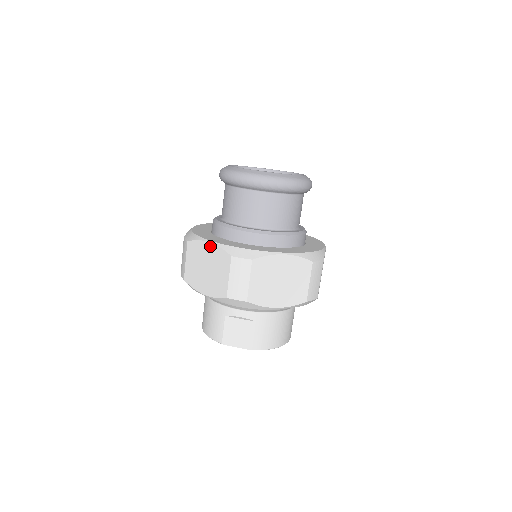
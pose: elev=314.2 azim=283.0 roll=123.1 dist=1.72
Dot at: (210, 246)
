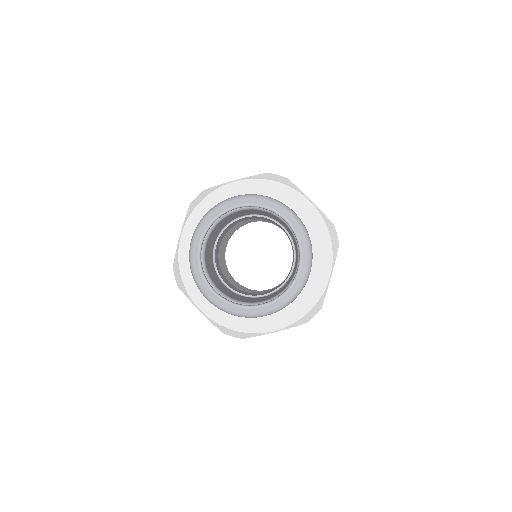
Dot at: (201, 312)
